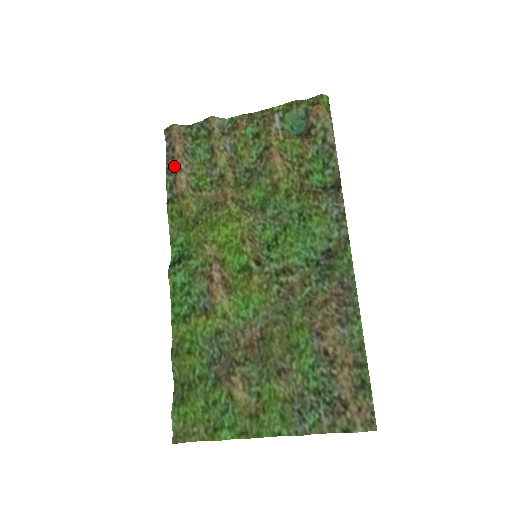
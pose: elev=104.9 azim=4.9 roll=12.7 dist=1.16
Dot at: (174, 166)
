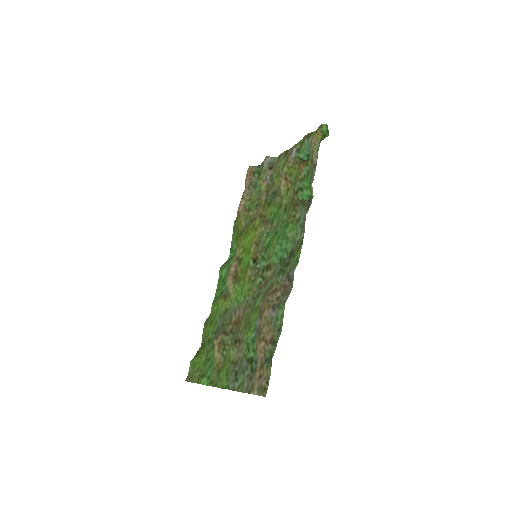
Dot at: occluded
